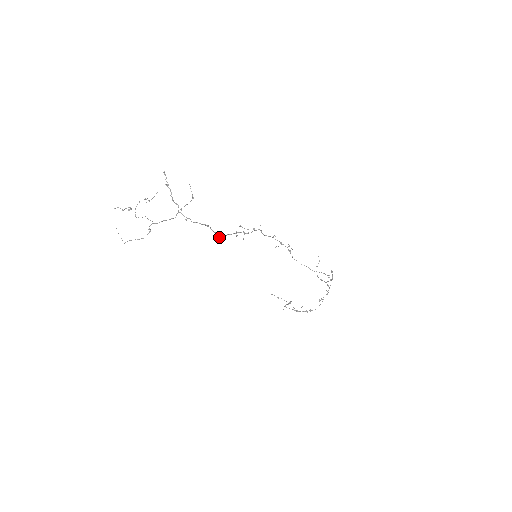
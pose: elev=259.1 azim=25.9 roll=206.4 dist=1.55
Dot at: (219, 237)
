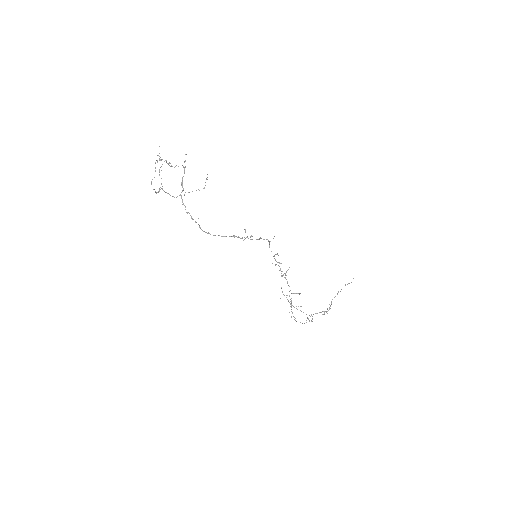
Dot at: (209, 233)
